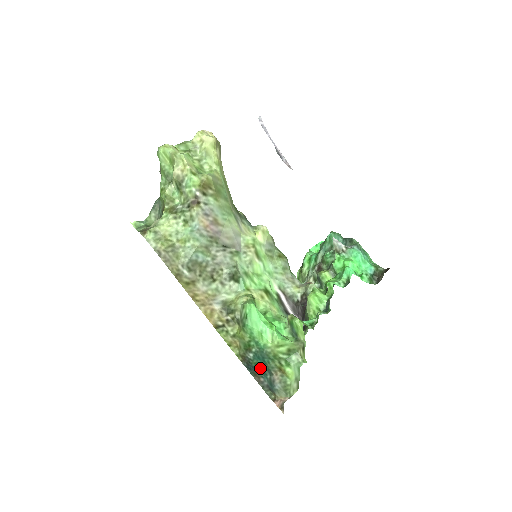
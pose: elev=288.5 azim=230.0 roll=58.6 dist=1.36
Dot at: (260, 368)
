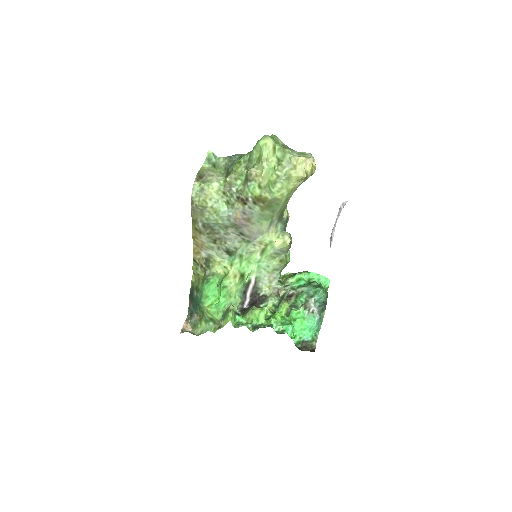
Dot at: (194, 302)
